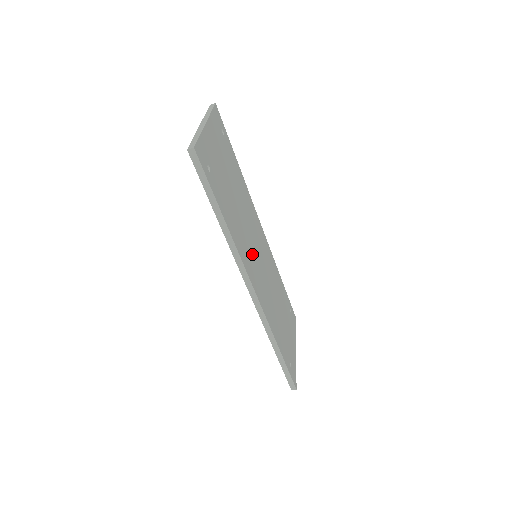
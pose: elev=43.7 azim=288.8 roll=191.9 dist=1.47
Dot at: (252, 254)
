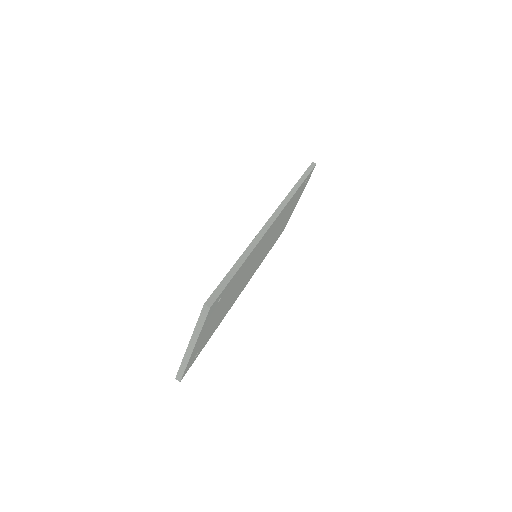
Dot at: (269, 237)
